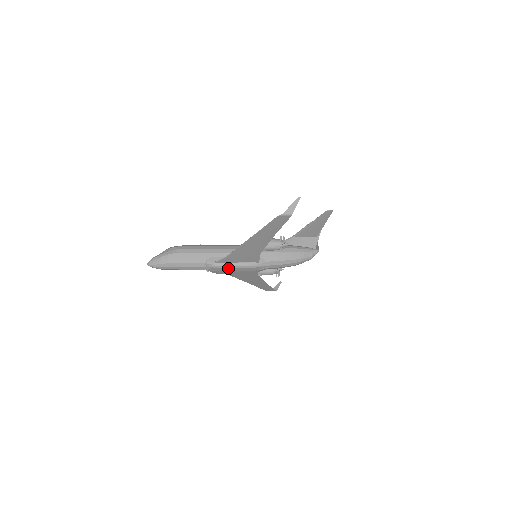
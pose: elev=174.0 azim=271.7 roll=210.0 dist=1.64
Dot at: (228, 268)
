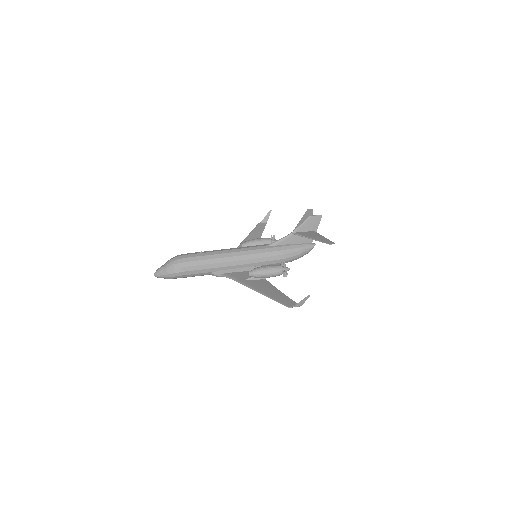
Dot at: occluded
